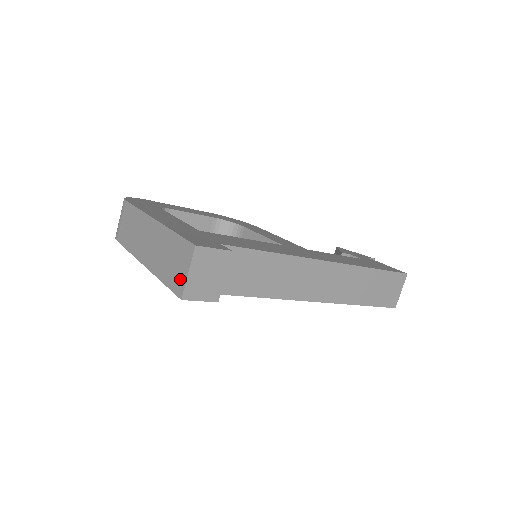
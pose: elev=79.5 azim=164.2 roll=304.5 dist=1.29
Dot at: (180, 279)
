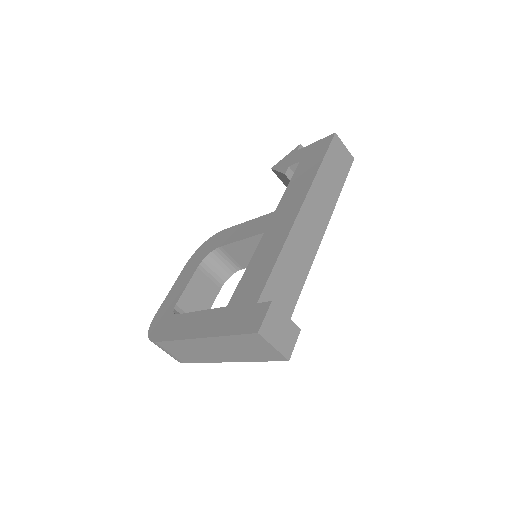
Dot at: (272, 353)
